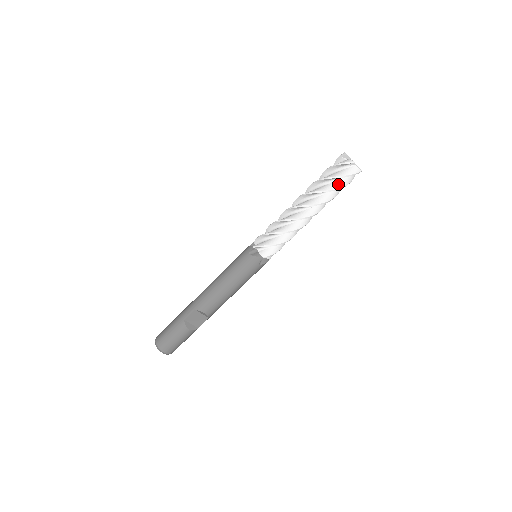
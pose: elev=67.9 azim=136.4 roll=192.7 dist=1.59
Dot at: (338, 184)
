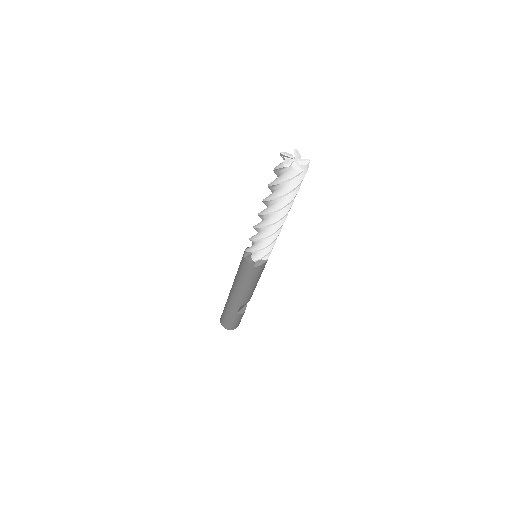
Dot at: occluded
